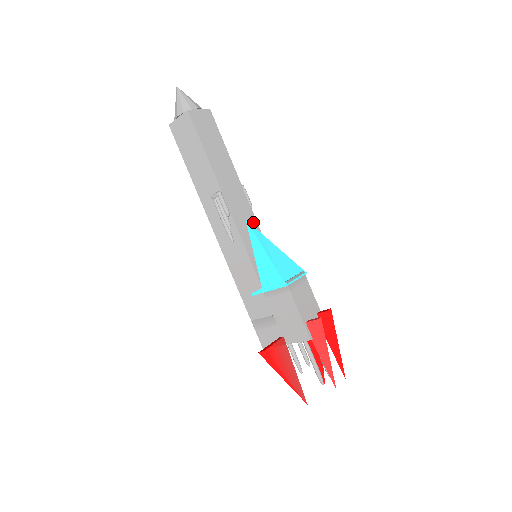
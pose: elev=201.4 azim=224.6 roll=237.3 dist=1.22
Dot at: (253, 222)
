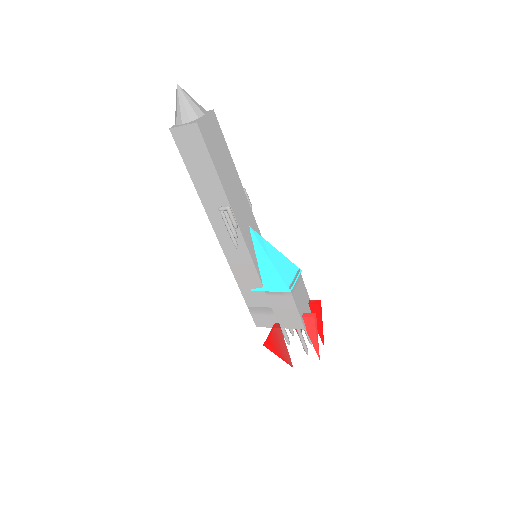
Dot at: (254, 225)
